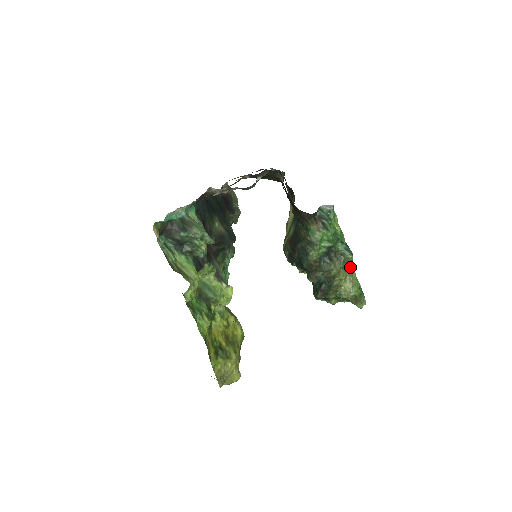
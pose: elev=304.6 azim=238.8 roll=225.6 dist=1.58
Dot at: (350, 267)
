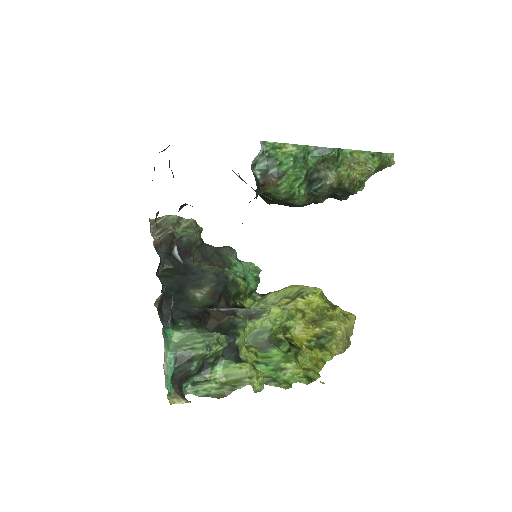
Dot at: (343, 153)
